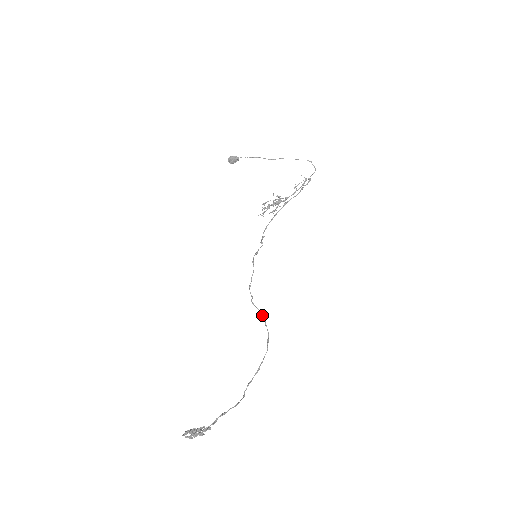
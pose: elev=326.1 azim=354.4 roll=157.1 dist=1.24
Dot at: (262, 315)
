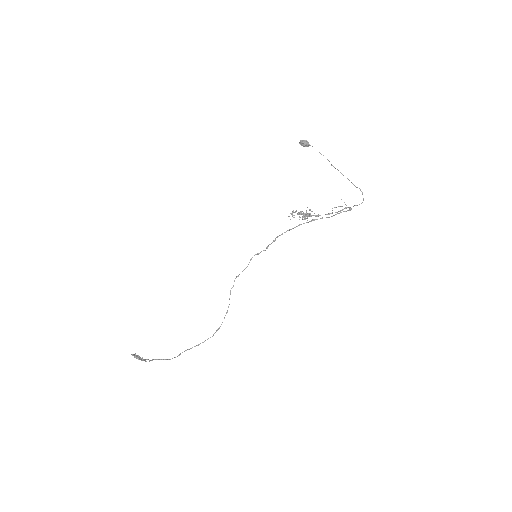
Dot at: (228, 307)
